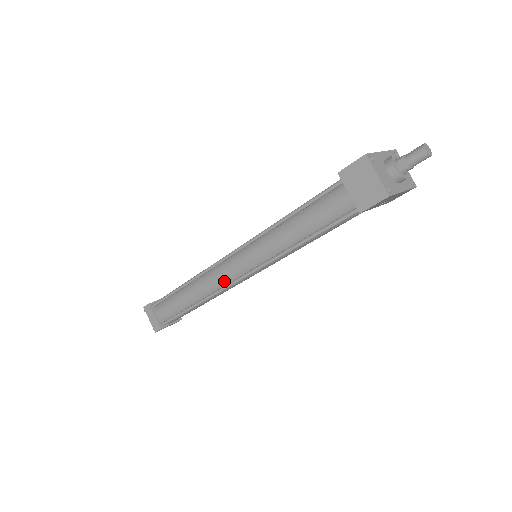
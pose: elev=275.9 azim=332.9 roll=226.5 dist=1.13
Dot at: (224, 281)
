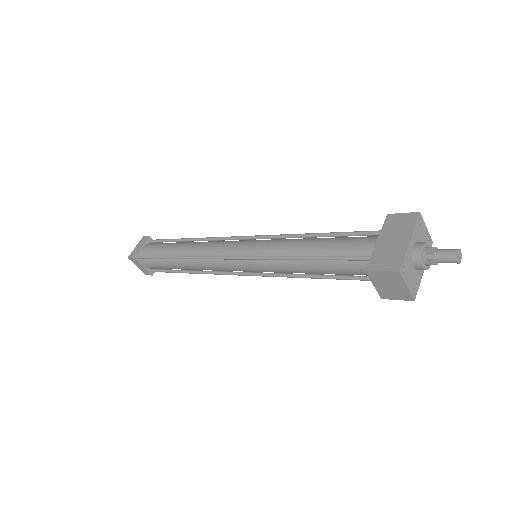
Dot at: (223, 270)
